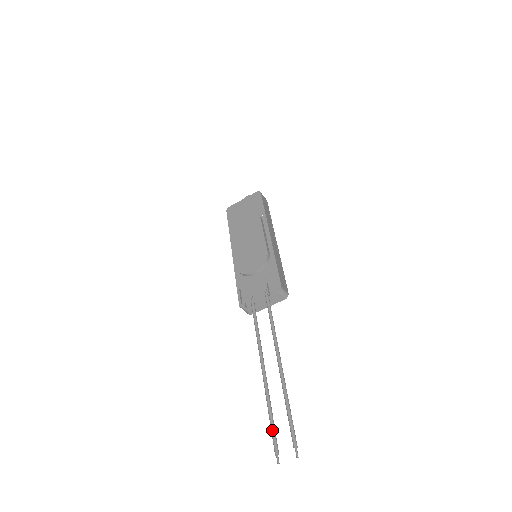
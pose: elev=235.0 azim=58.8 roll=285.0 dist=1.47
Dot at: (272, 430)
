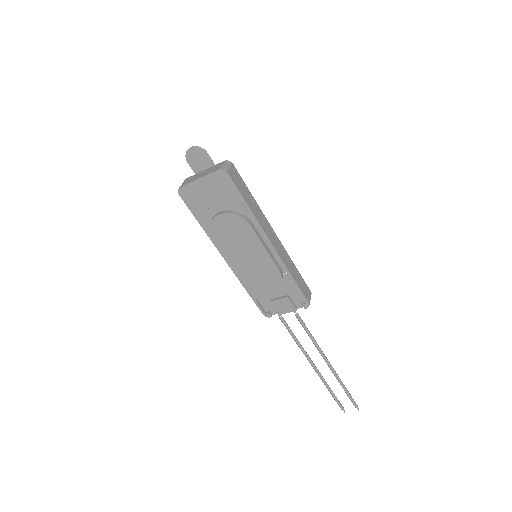
Dot at: (335, 400)
